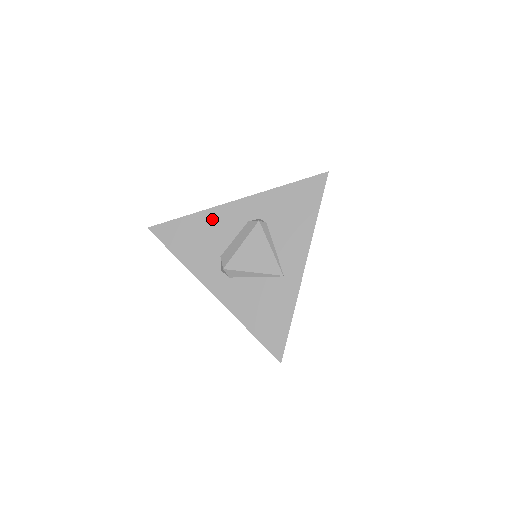
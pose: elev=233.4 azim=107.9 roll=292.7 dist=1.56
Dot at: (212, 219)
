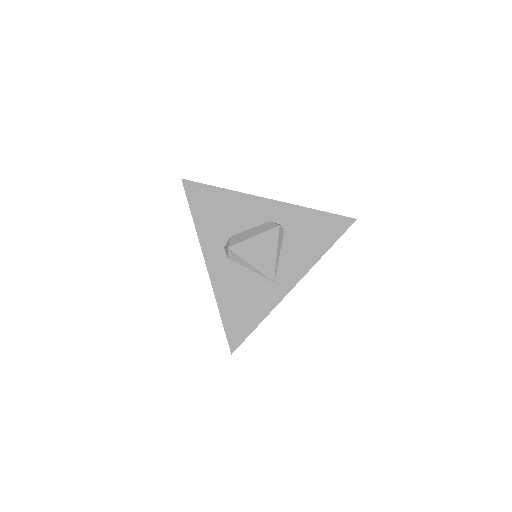
Dot at: (241, 202)
